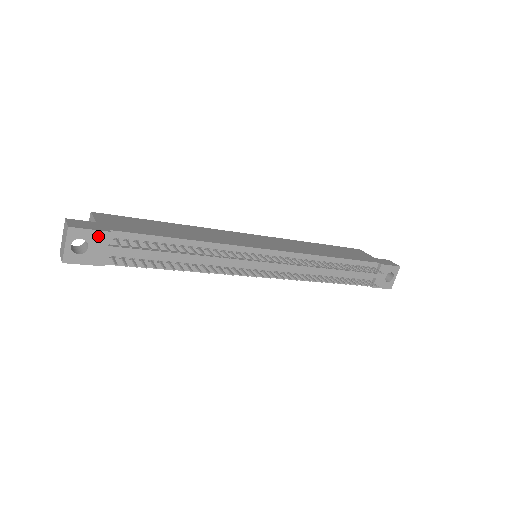
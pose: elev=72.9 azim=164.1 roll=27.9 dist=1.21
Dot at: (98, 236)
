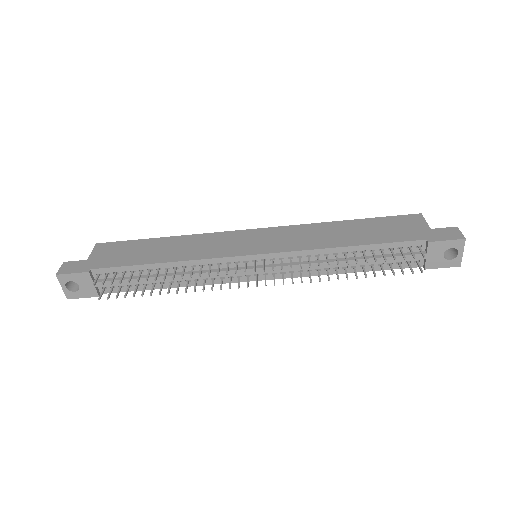
Dot at: (81, 277)
